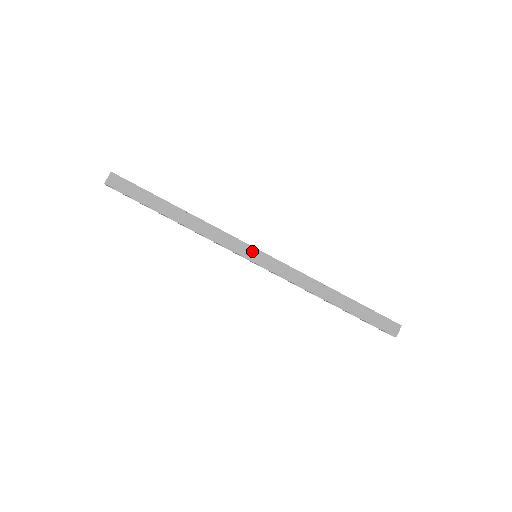
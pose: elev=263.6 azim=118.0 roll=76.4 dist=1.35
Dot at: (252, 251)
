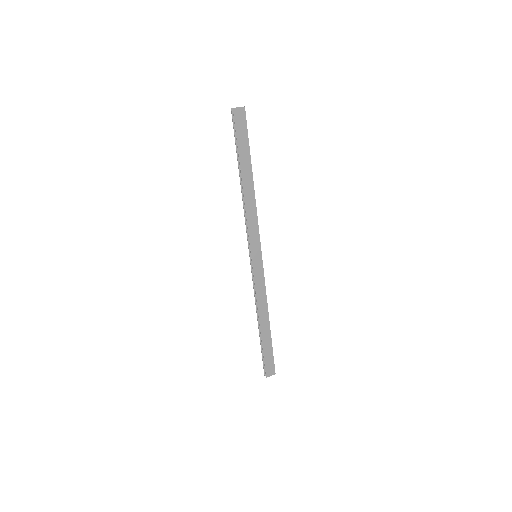
Dot at: (258, 251)
